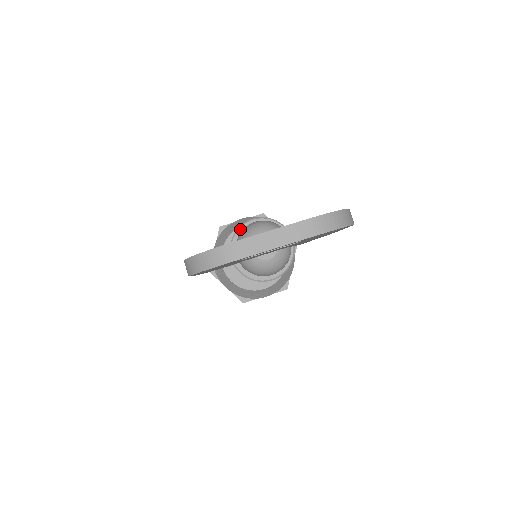
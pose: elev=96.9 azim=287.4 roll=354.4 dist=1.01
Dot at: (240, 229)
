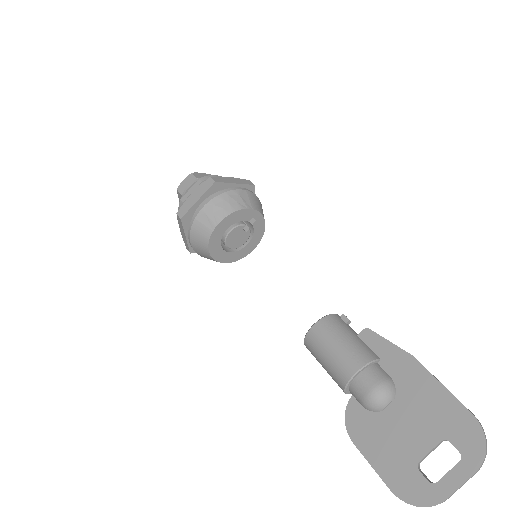
Dot at: (349, 383)
